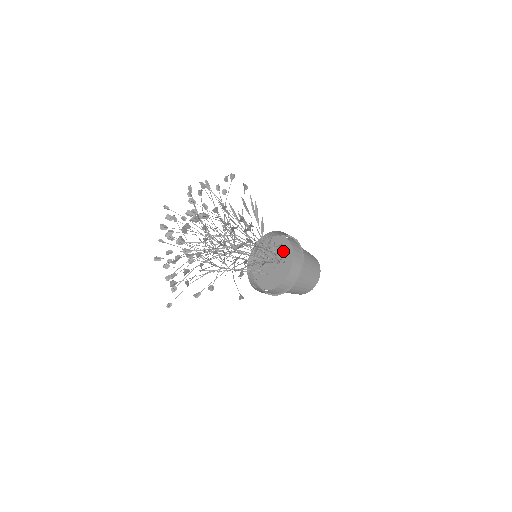
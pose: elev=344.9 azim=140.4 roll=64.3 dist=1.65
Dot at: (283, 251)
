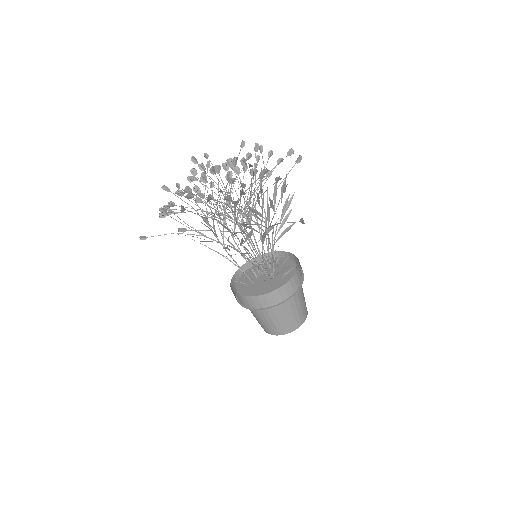
Dot at: (284, 271)
